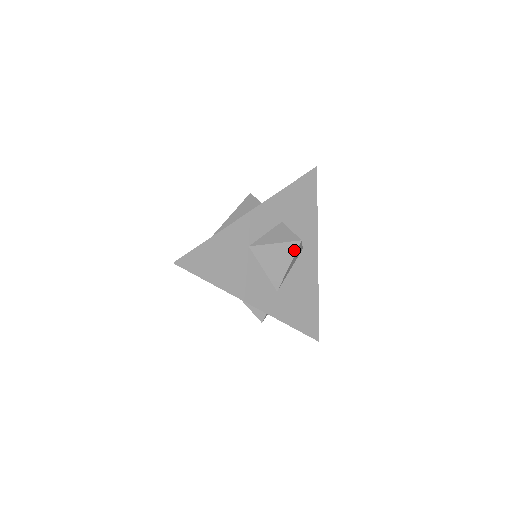
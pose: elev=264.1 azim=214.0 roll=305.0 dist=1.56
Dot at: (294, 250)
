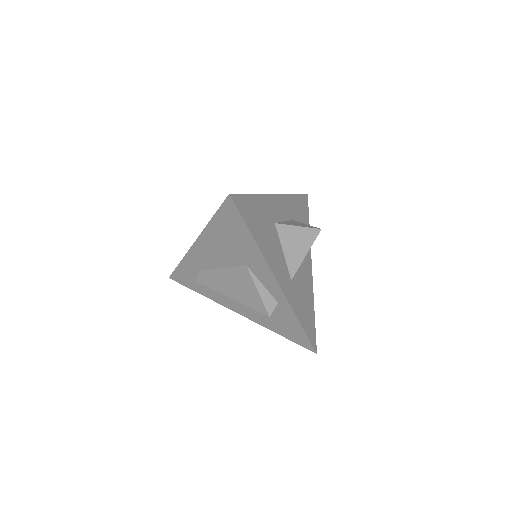
Dot at: (314, 237)
